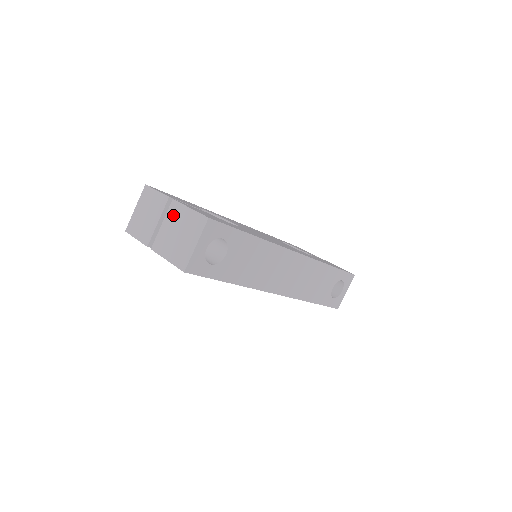
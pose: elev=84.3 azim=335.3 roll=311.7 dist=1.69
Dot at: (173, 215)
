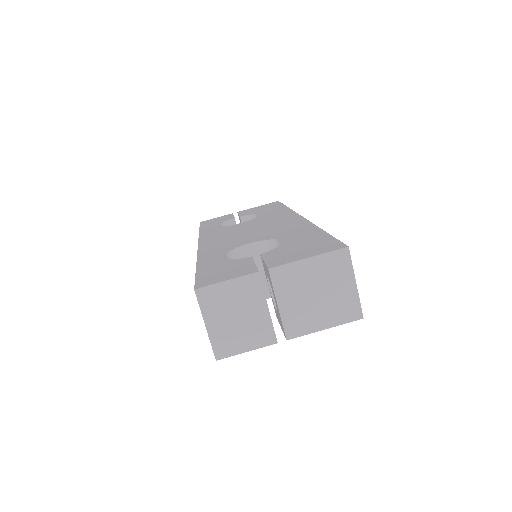
Dot at: (288, 284)
